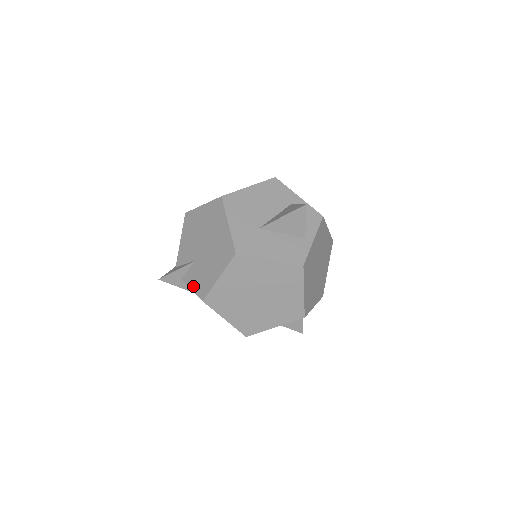
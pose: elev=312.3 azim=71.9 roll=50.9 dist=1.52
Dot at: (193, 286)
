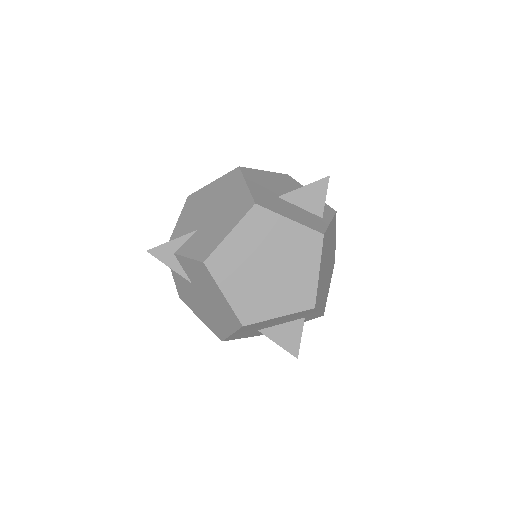
Dot at: (191, 253)
